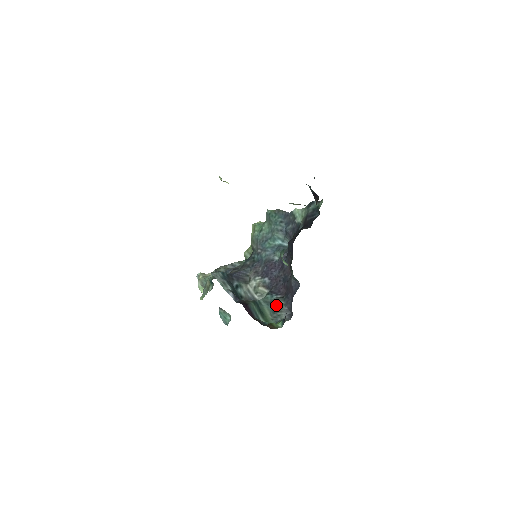
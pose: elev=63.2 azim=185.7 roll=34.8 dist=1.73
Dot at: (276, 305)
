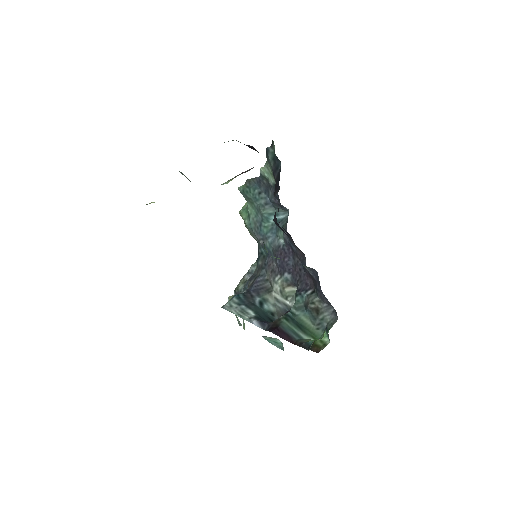
Dot at: (312, 307)
